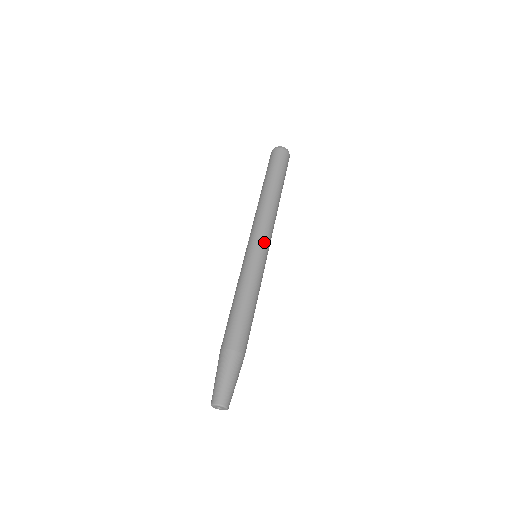
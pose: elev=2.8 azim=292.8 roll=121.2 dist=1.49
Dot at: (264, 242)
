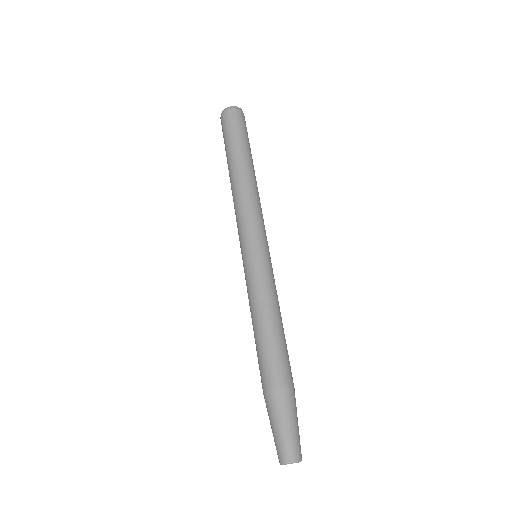
Dot at: (250, 237)
